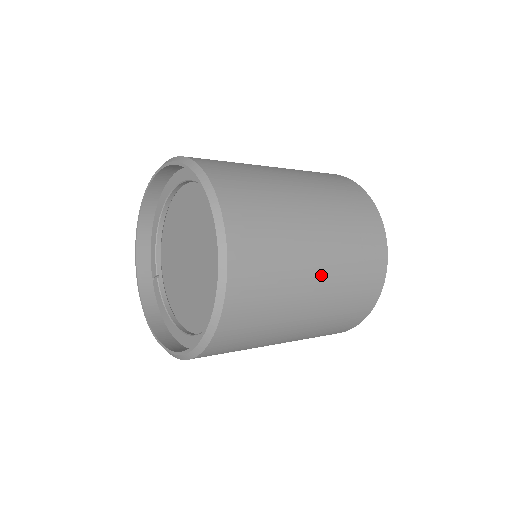
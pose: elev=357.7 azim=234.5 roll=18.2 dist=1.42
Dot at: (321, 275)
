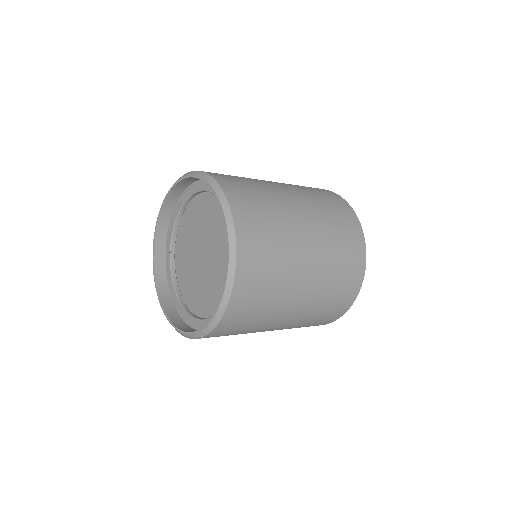
Dot at: (303, 299)
